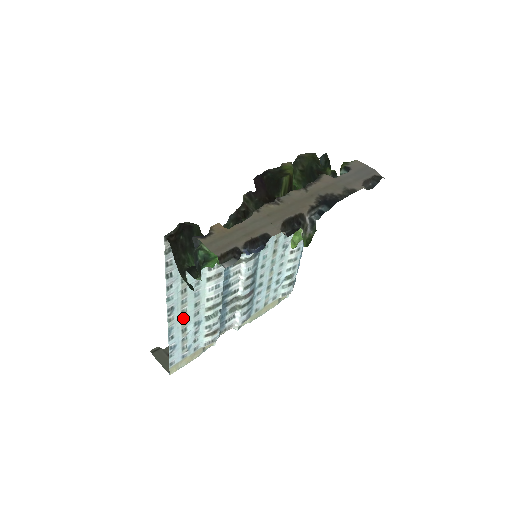
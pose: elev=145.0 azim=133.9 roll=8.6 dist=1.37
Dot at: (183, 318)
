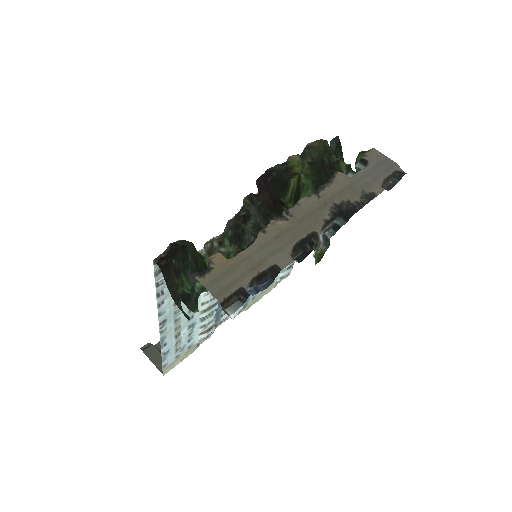
Dot at: (176, 326)
